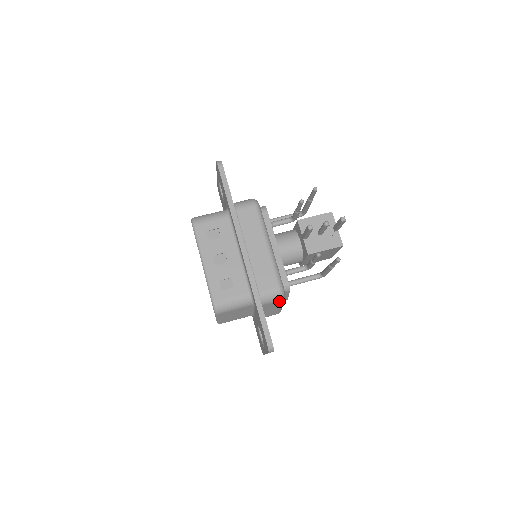
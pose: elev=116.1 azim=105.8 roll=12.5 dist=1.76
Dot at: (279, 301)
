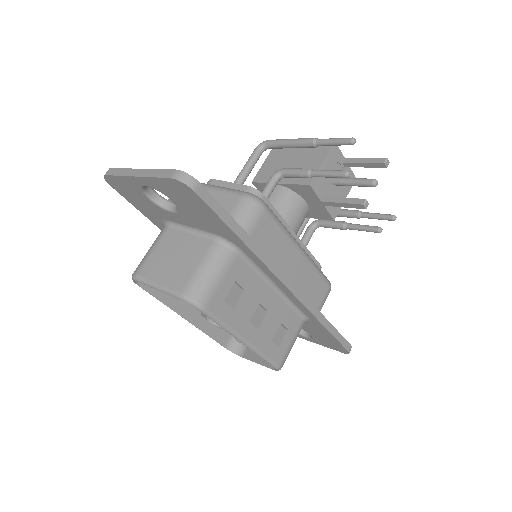
Dot at: occluded
